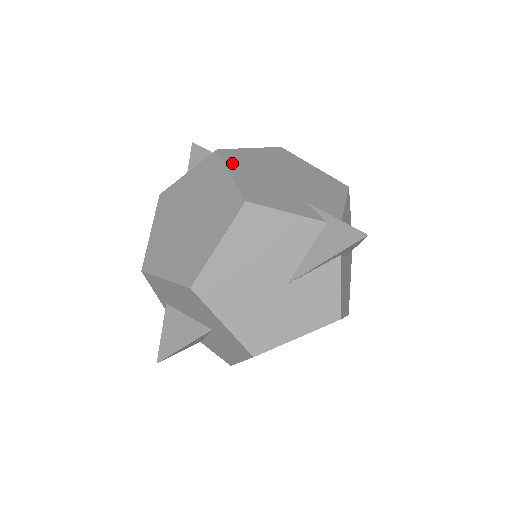
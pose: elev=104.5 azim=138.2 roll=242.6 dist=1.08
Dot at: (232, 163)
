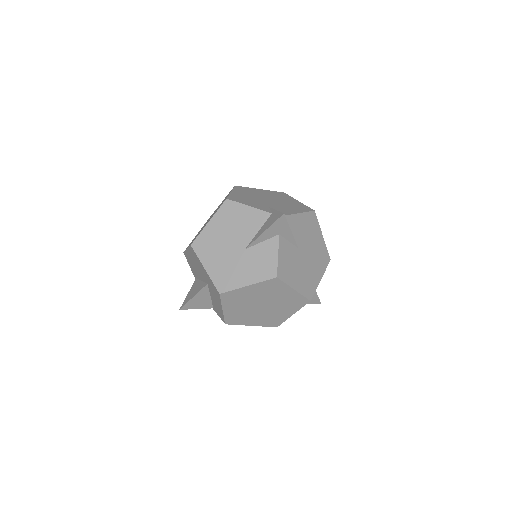
Dot at: (238, 190)
